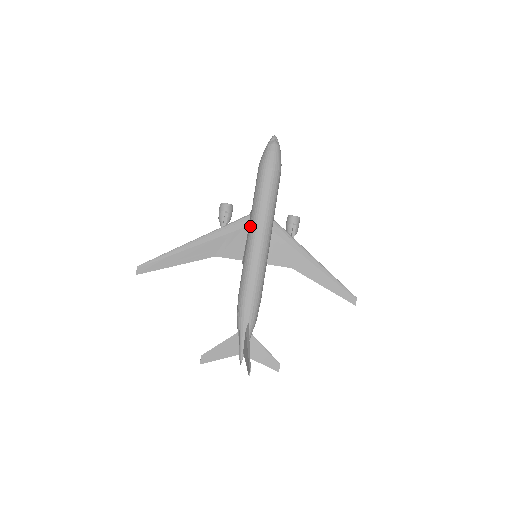
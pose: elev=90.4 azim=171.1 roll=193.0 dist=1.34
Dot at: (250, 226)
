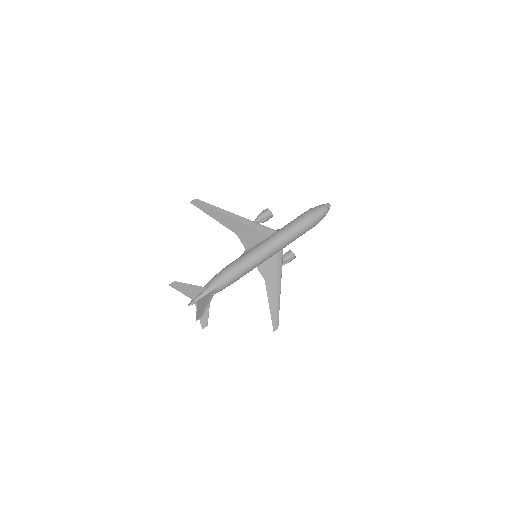
Dot at: (271, 238)
